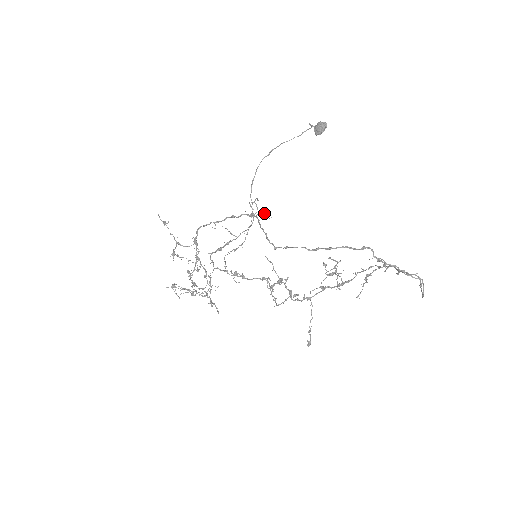
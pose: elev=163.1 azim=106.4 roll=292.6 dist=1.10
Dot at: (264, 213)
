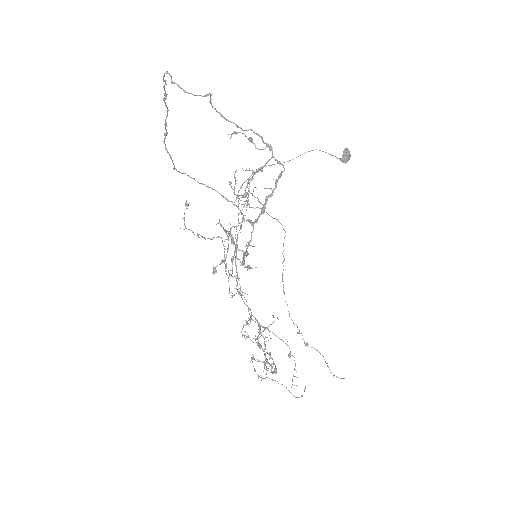
Dot at: occluded
